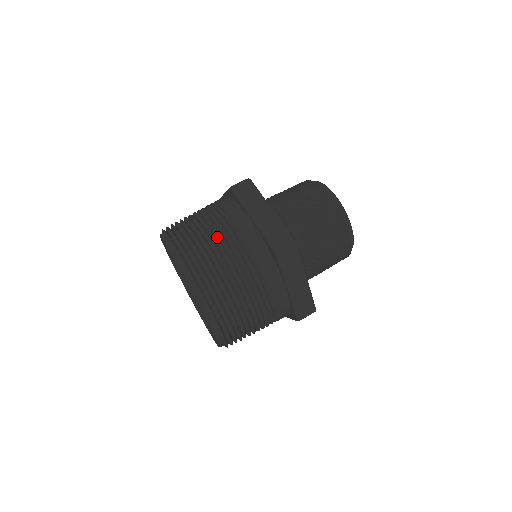
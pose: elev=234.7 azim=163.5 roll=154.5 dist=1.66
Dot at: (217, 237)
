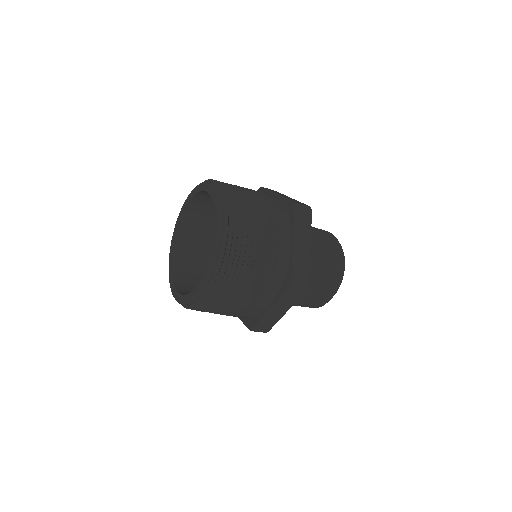
Dot at: occluded
